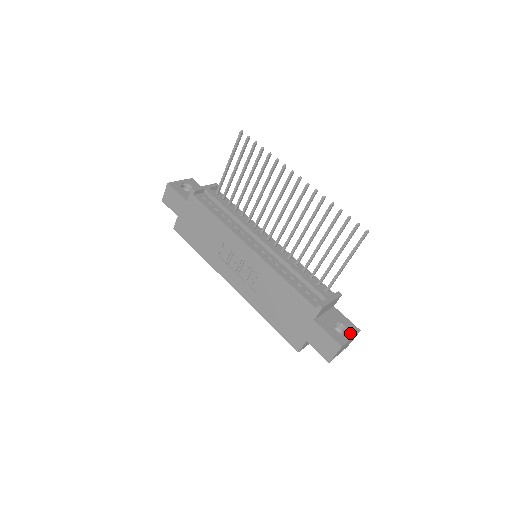
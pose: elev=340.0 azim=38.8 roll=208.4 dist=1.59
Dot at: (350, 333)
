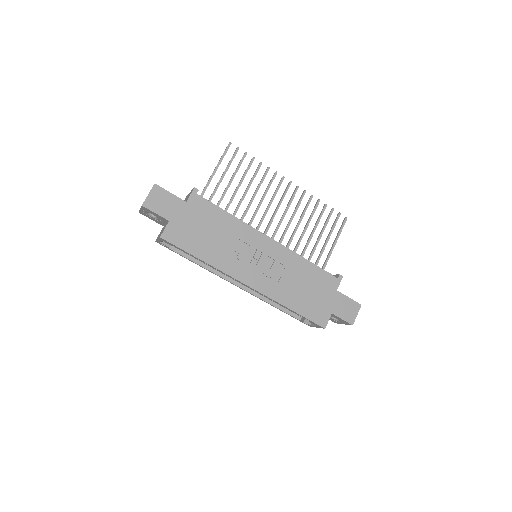
Dot at: occluded
